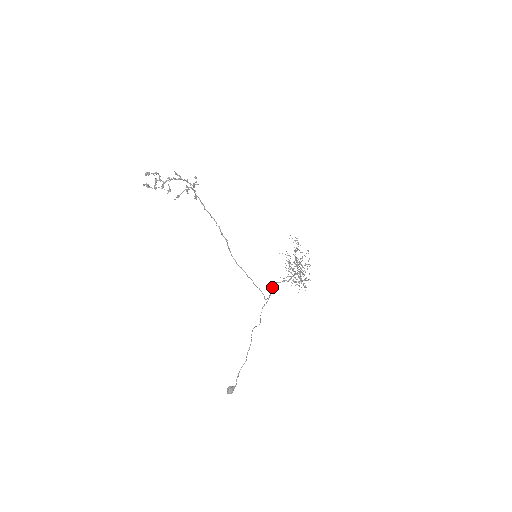
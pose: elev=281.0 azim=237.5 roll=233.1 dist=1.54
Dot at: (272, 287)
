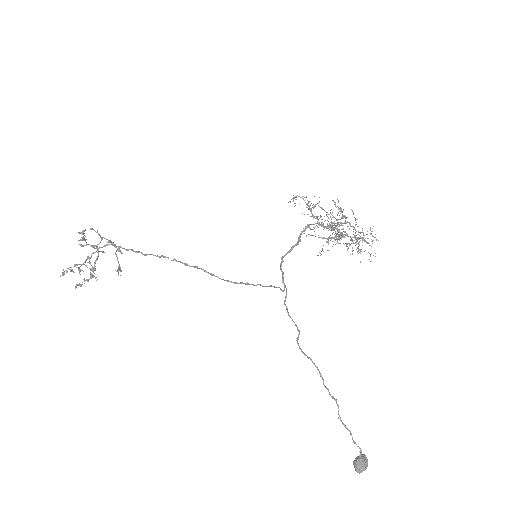
Dot at: occluded
